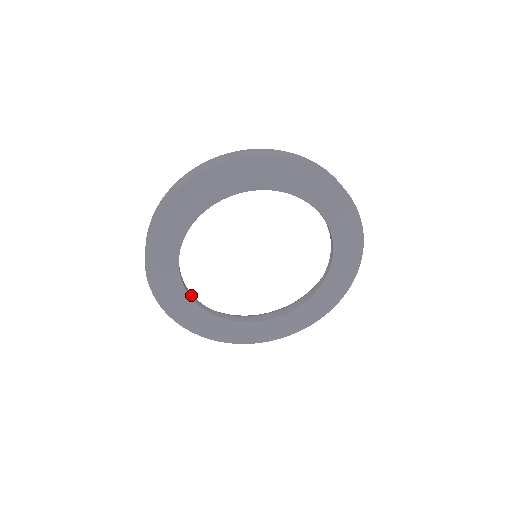
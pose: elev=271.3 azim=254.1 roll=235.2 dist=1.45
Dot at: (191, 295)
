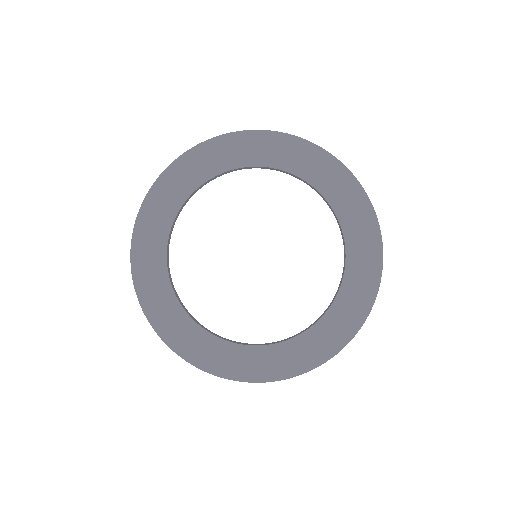
Dot at: (174, 289)
